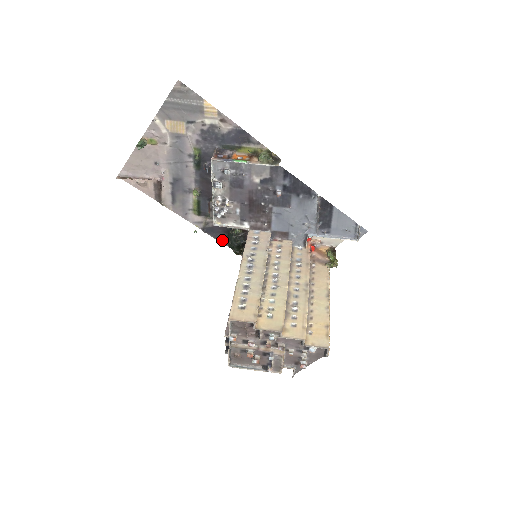
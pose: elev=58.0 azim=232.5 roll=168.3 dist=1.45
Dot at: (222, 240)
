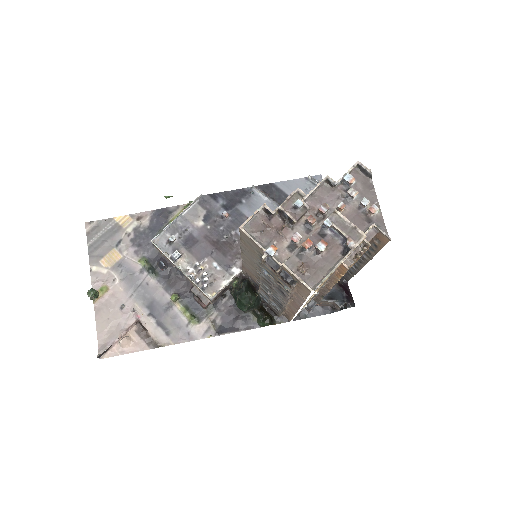
Dot at: (244, 327)
